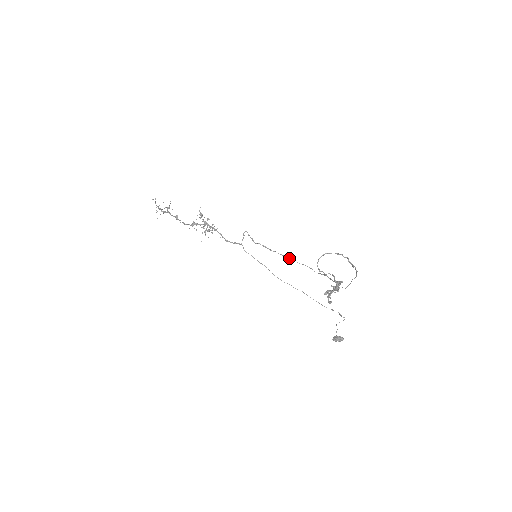
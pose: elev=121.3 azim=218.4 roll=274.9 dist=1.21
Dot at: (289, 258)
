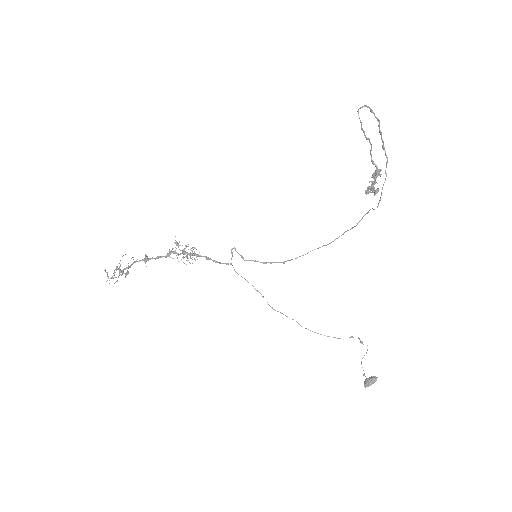
Dot at: (291, 259)
